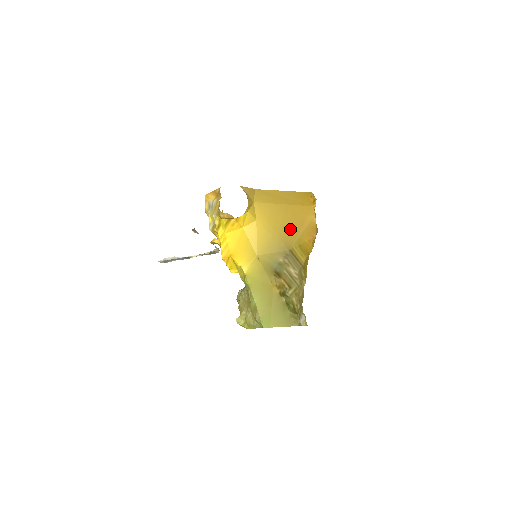
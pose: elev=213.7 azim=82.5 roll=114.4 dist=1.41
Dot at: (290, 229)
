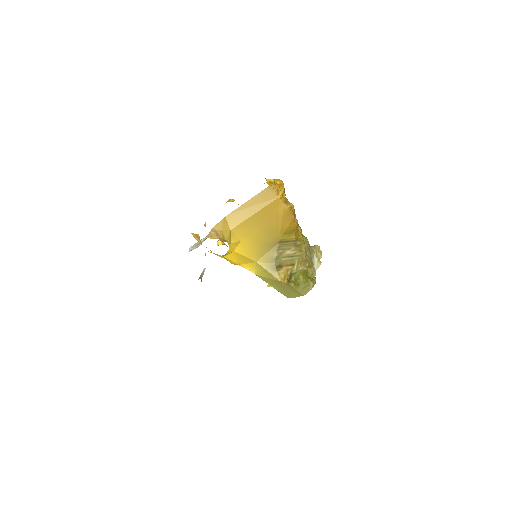
Dot at: (270, 228)
